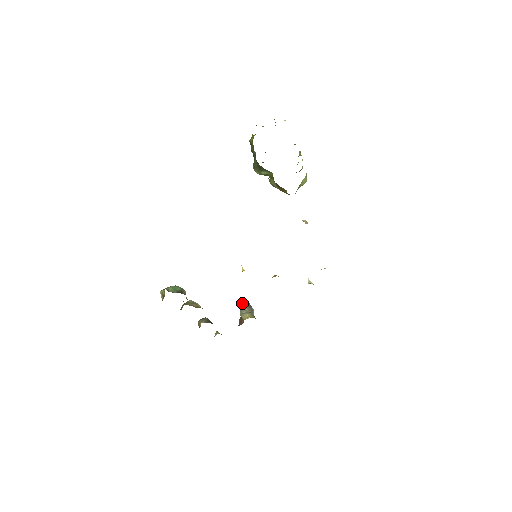
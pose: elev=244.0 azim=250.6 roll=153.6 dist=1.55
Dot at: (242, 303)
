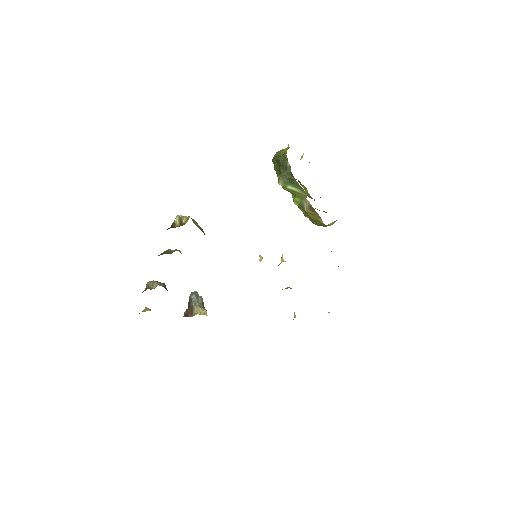
Dot at: (197, 294)
